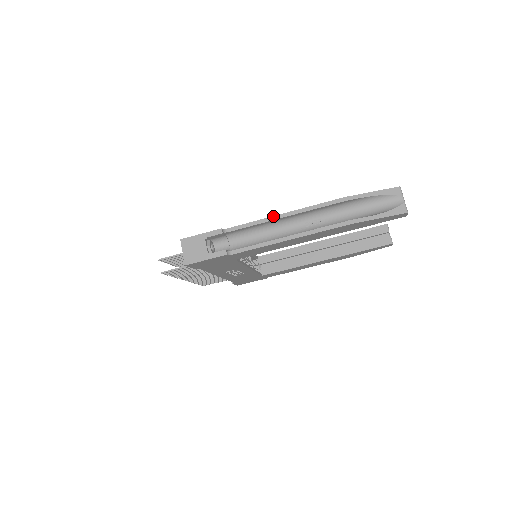
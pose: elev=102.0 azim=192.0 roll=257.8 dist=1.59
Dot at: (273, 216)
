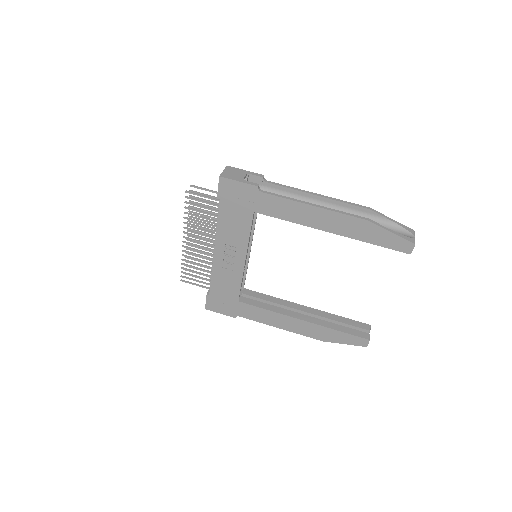
Dot at: (308, 191)
